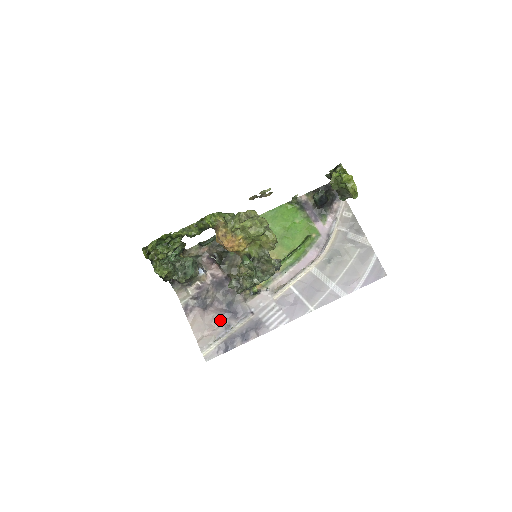
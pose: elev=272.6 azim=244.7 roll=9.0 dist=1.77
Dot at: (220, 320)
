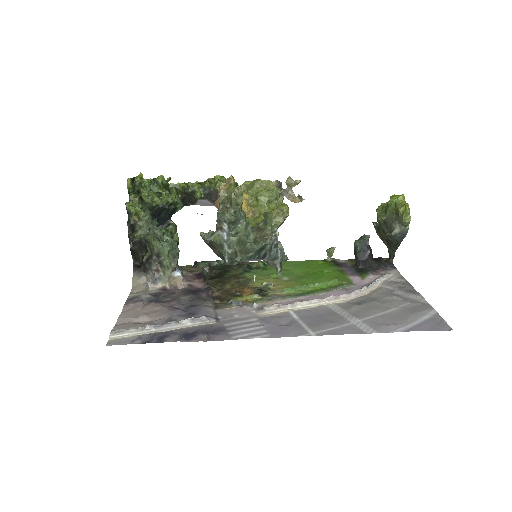
Dot at: (166, 314)
